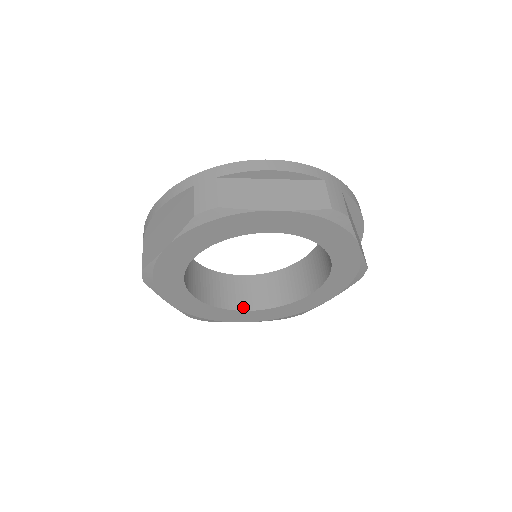
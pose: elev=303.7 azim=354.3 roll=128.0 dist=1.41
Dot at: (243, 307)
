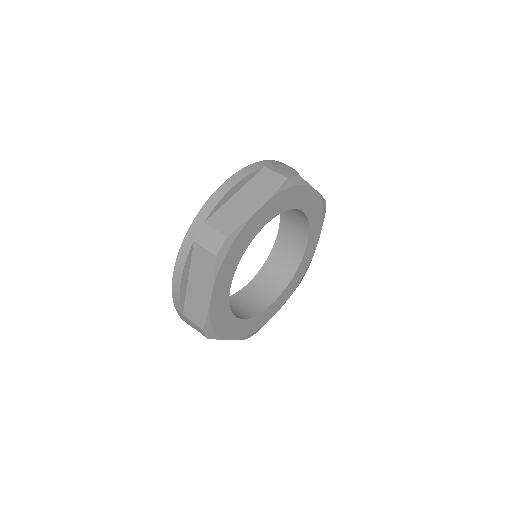
Dot at: (272, 299)
